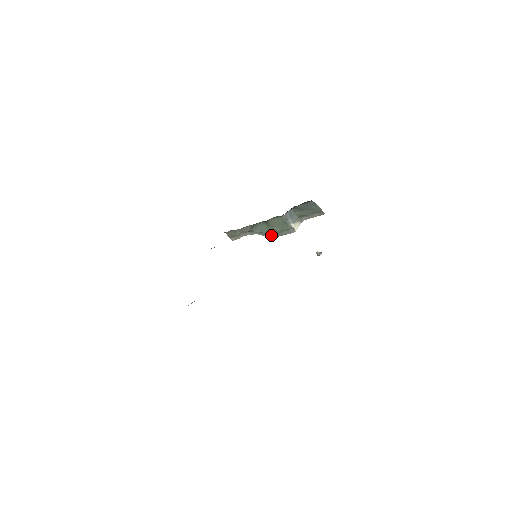
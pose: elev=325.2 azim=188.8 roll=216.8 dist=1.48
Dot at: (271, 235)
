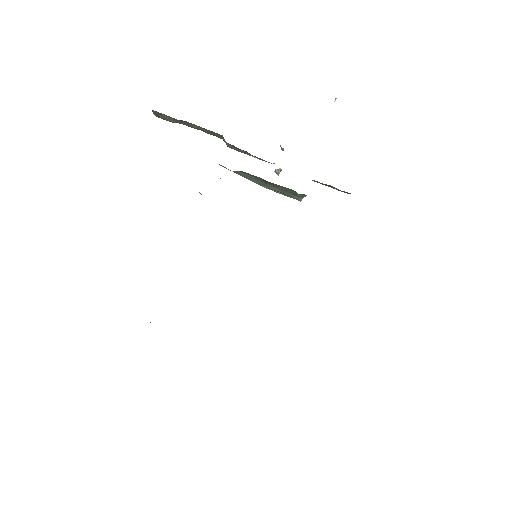
Dot at: occluded
